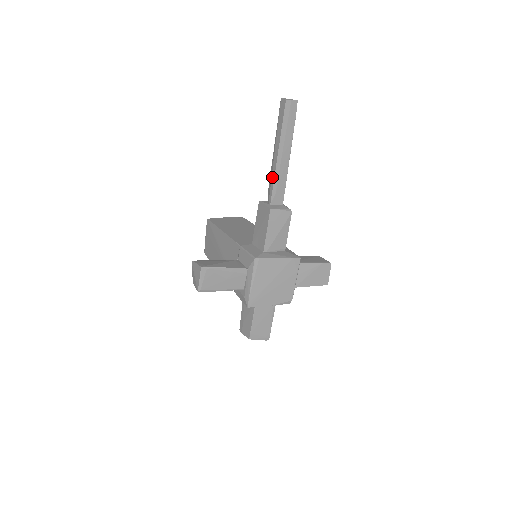
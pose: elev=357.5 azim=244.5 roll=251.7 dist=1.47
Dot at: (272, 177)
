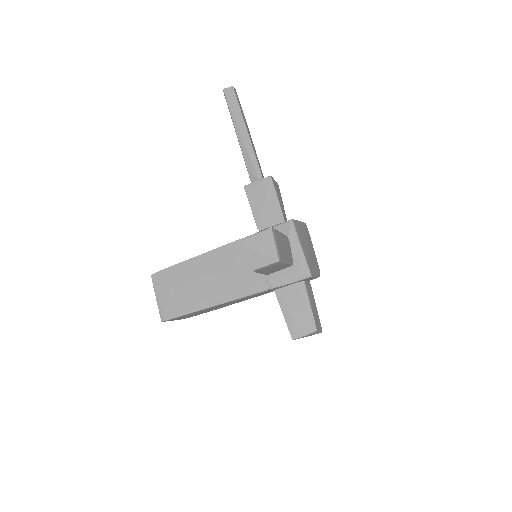
Dot at: (250, 154)
